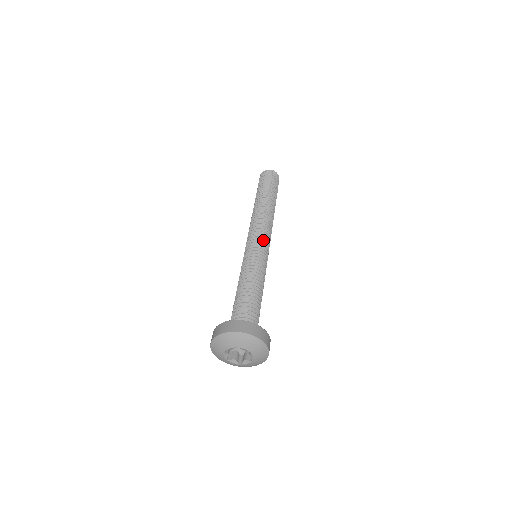
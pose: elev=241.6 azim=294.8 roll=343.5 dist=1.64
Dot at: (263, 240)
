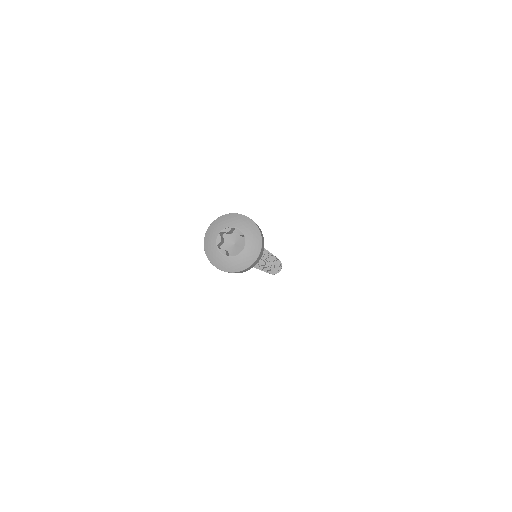
Dot at: occluded
